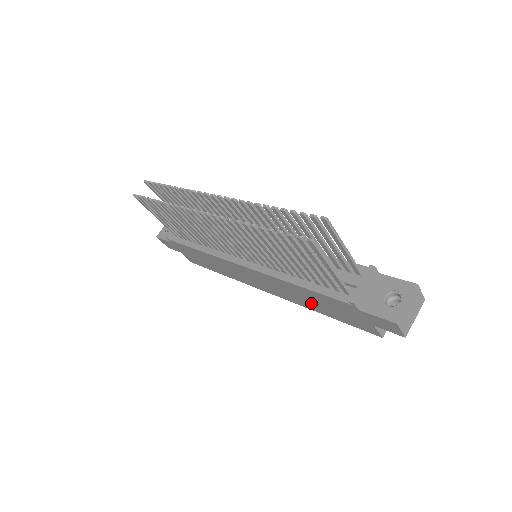
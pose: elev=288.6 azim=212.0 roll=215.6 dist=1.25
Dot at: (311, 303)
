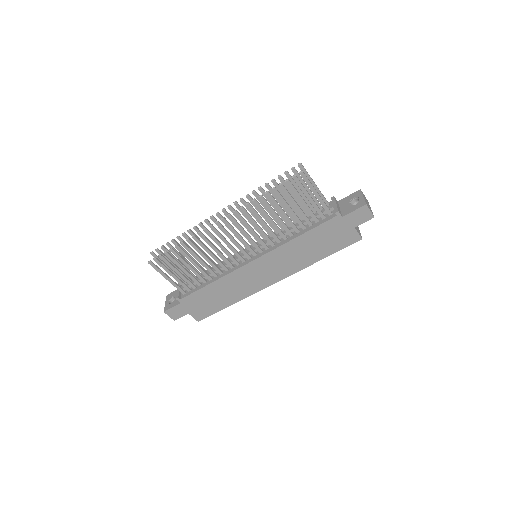
Dot at: (310, 253)
